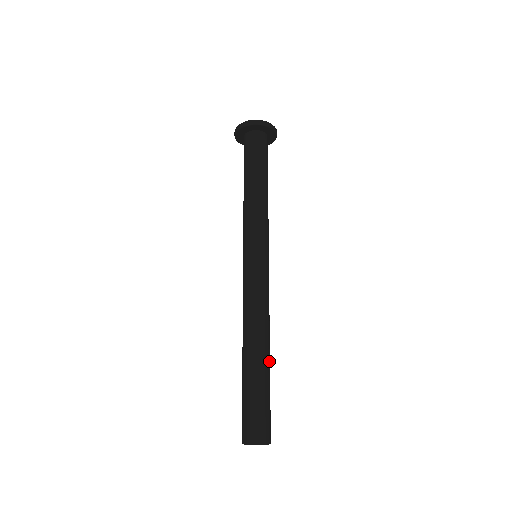
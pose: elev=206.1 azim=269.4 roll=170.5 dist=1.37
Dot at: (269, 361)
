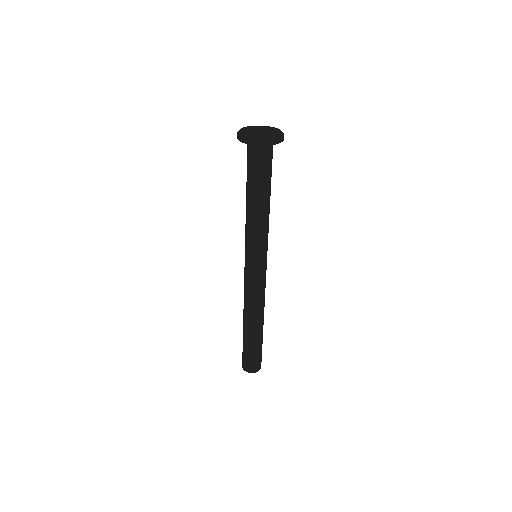
Dot at: (256, 332)
